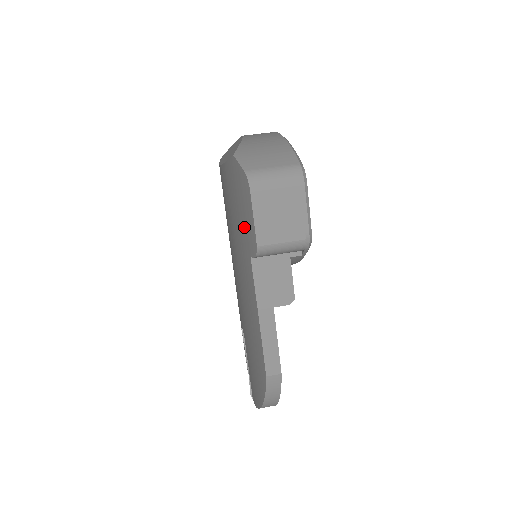
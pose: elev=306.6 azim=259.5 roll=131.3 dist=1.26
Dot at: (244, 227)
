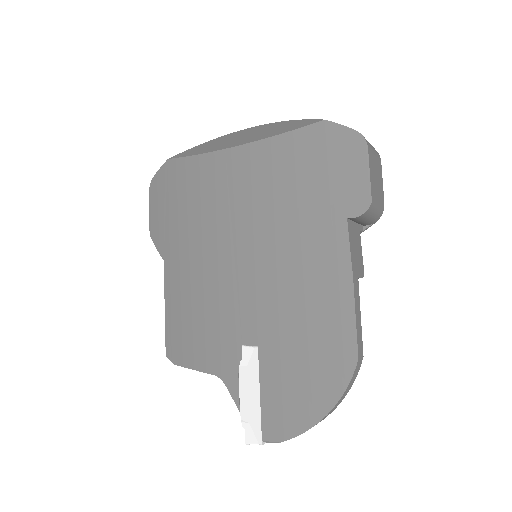
Dot at: (337, 189)
